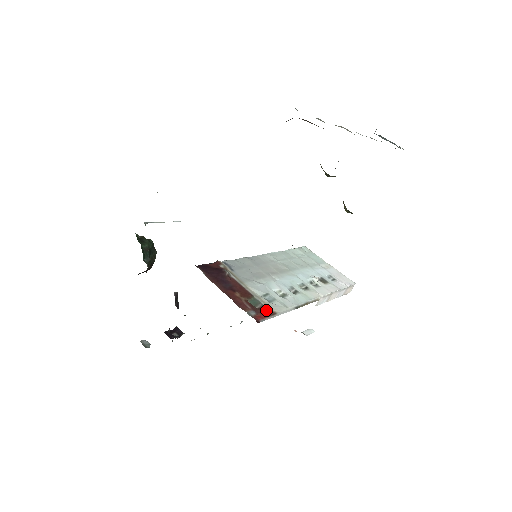
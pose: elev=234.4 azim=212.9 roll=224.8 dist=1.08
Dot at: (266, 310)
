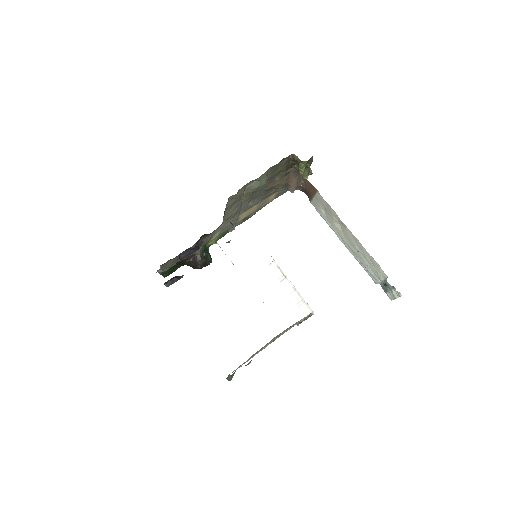
Dot at: occluded
